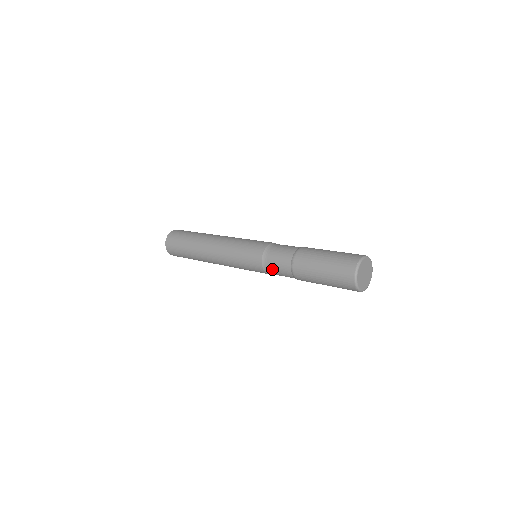
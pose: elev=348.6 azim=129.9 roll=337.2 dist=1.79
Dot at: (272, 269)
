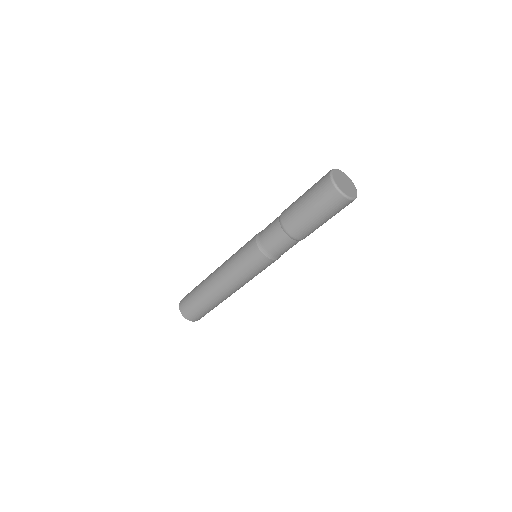
Dot at: (264, 229)
